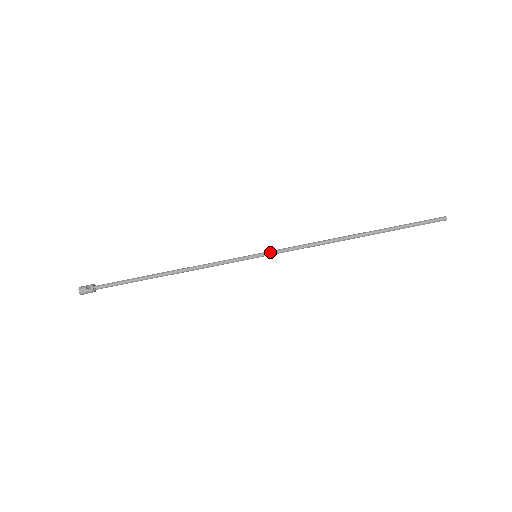
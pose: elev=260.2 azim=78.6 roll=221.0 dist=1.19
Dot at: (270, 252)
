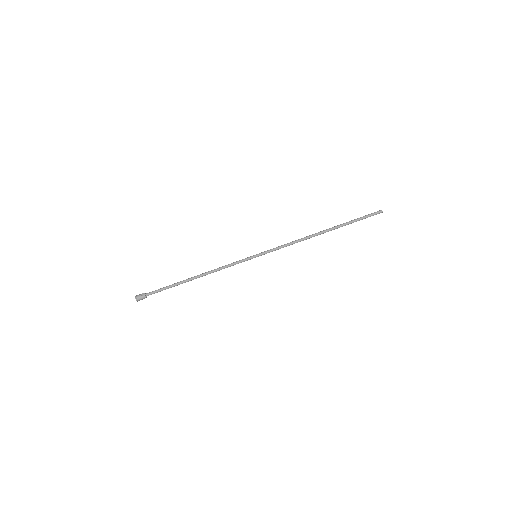
Dot at: (265, 251)
